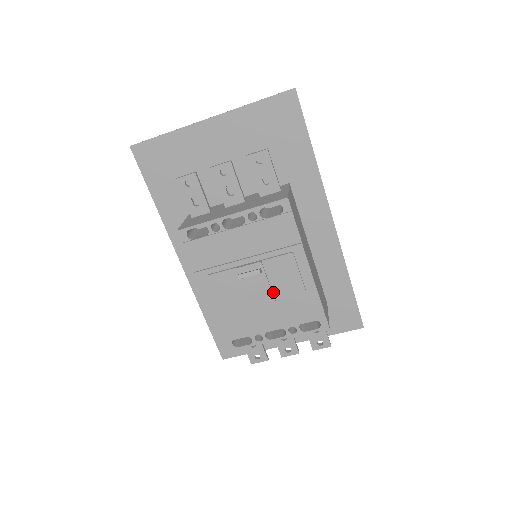
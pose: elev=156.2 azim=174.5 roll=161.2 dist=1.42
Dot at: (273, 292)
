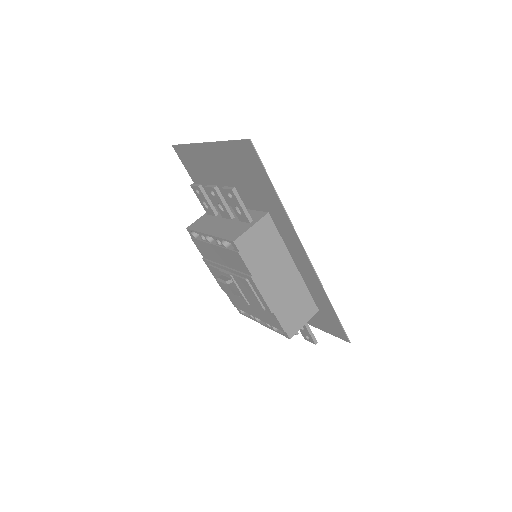
Dot at: (245, 297)
